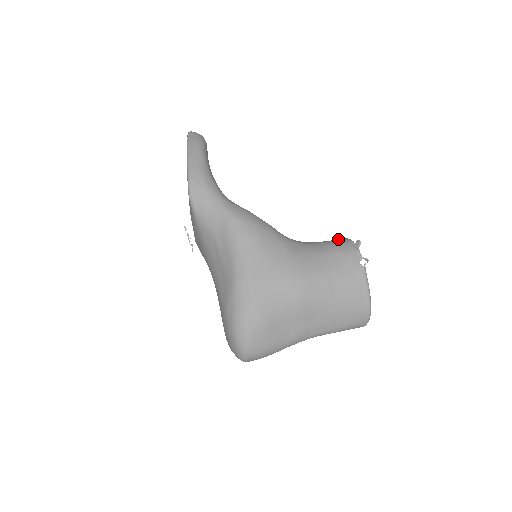
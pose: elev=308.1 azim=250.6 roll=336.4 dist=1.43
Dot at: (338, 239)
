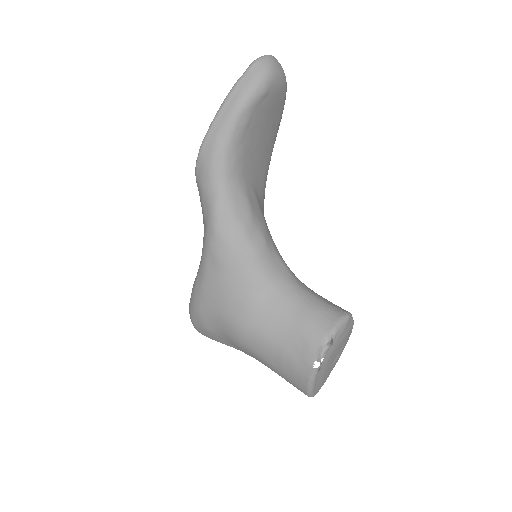
Dot at: (330, 313)
